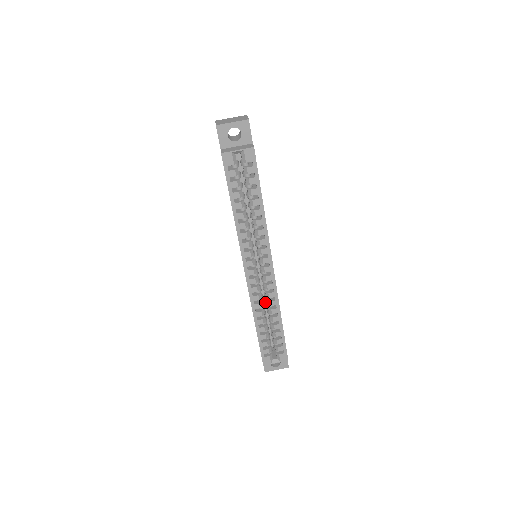
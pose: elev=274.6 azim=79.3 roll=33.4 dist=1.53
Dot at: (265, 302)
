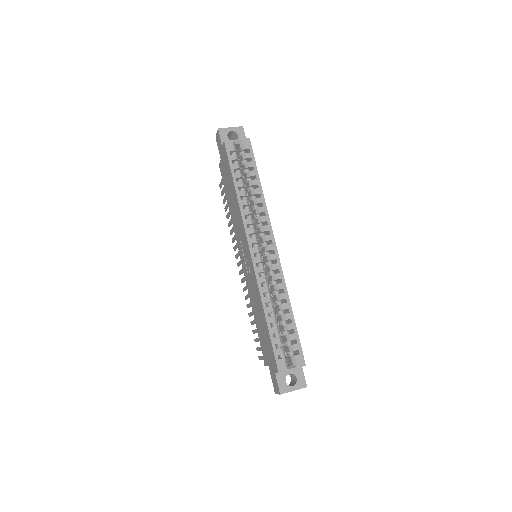
Dot at: (271, 292)
